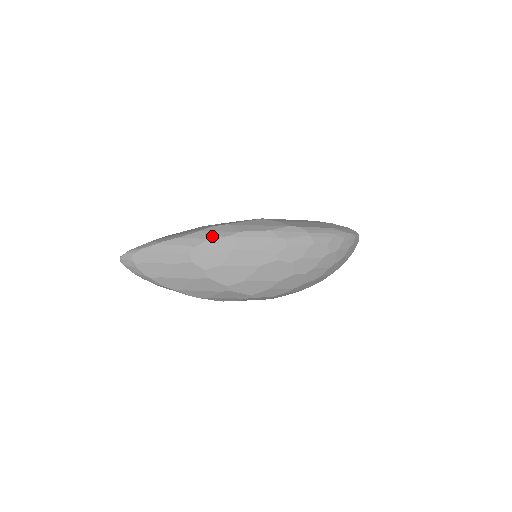
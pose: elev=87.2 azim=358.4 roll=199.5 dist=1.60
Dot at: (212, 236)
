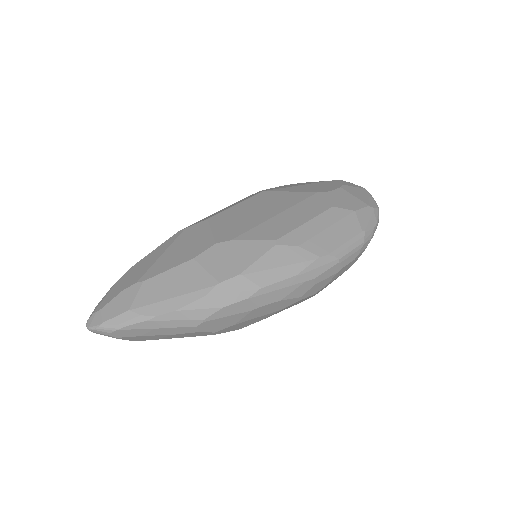
Dot at: (224, 303)
